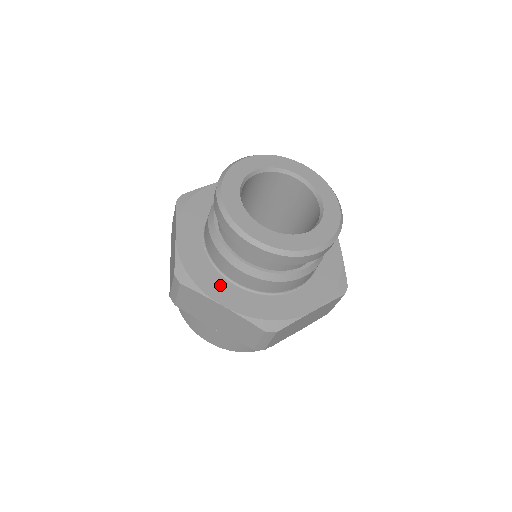
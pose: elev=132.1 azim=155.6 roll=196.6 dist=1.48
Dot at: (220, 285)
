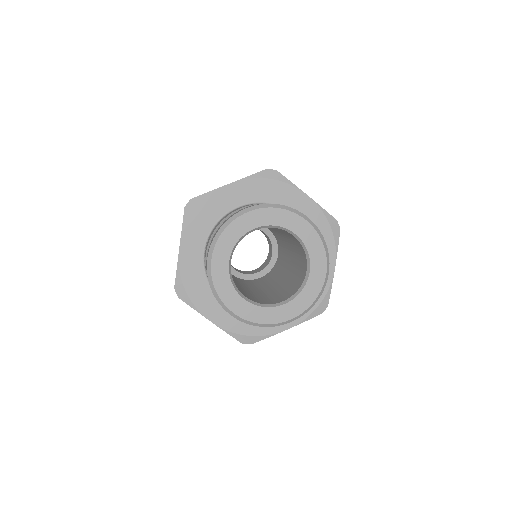
Dot at: occluded
